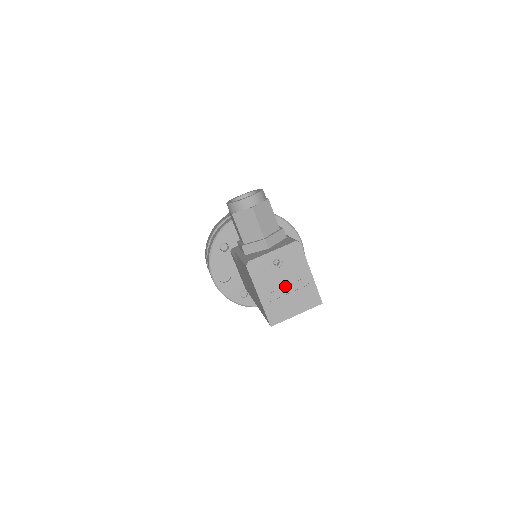
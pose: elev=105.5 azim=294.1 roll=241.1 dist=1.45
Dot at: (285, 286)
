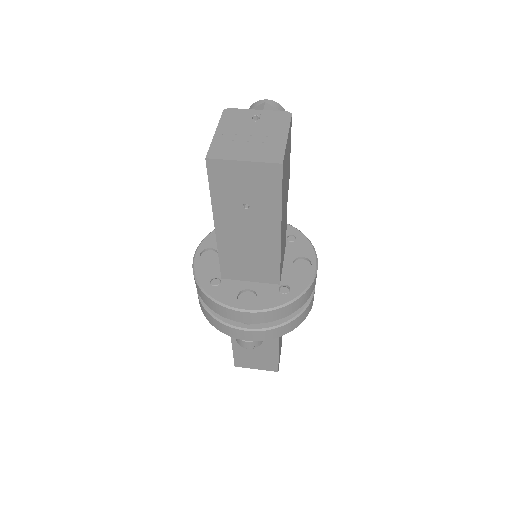
Dot at: (250, 135)
